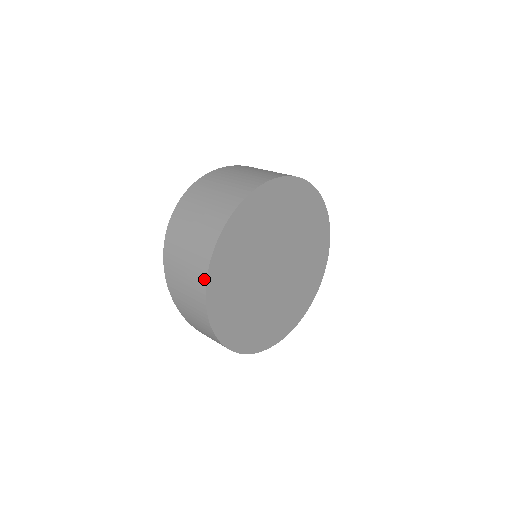
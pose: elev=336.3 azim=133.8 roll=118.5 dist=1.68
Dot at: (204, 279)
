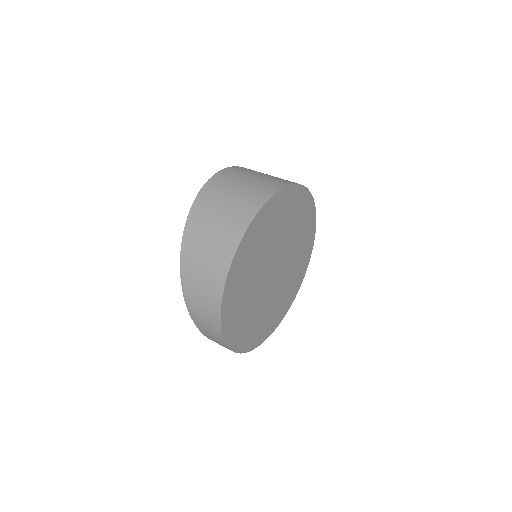
Dot at: (242, 232)
